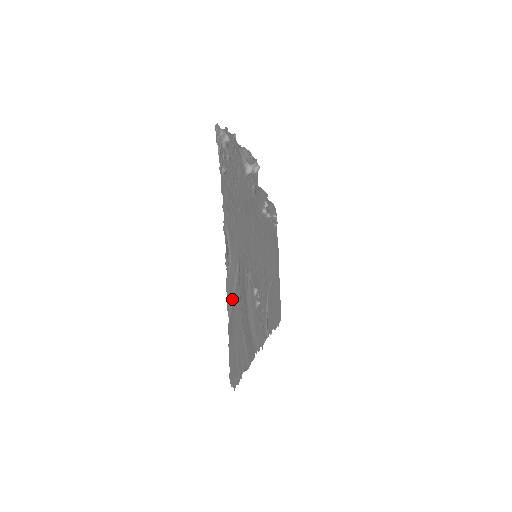
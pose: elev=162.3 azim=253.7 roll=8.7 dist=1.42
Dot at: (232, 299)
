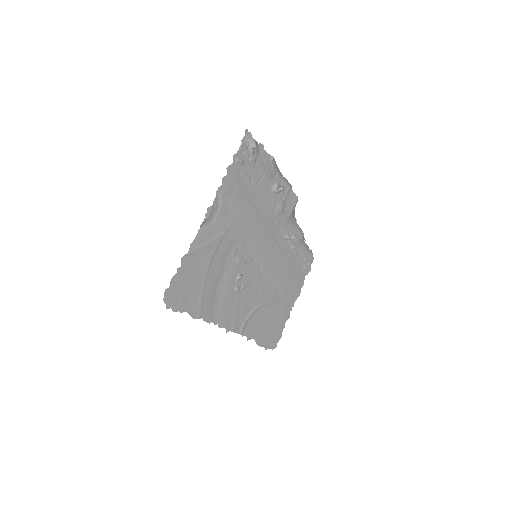
Dot at: (201, 245)
